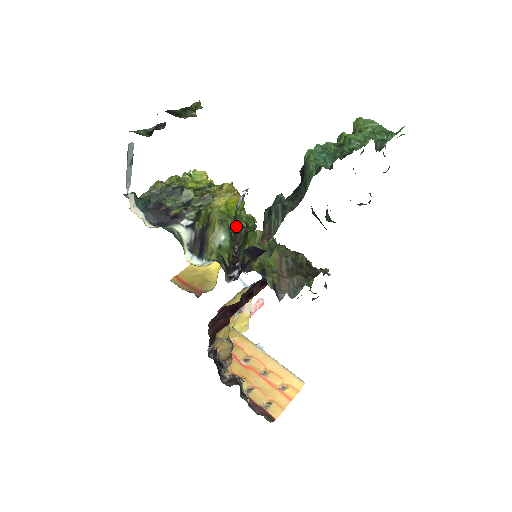
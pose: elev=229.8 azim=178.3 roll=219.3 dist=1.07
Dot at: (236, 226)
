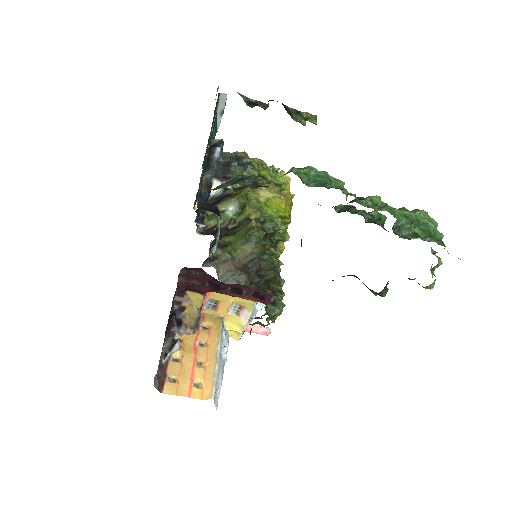
Dot at: (256, 216)
